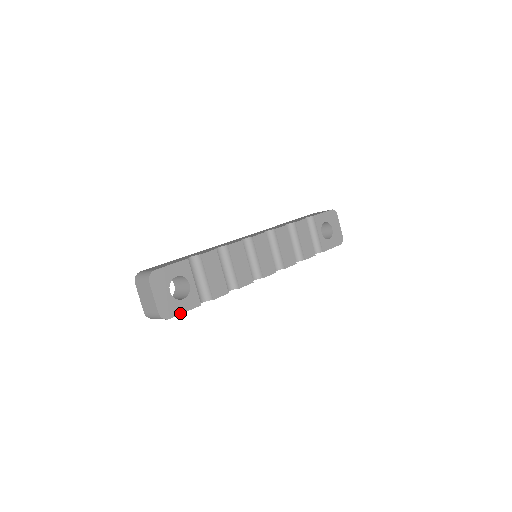
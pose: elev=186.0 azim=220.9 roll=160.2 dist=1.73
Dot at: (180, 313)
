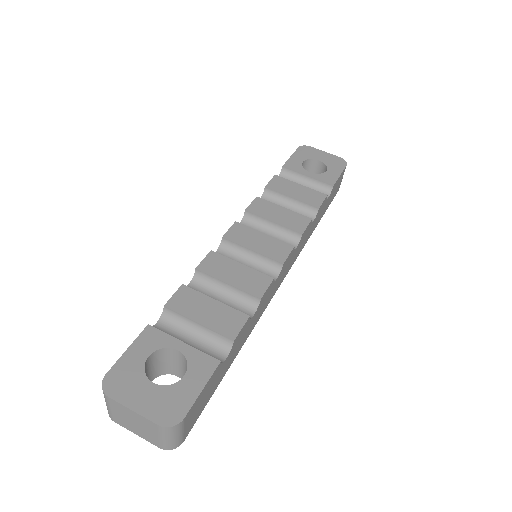
Dot at: (195, 397)
